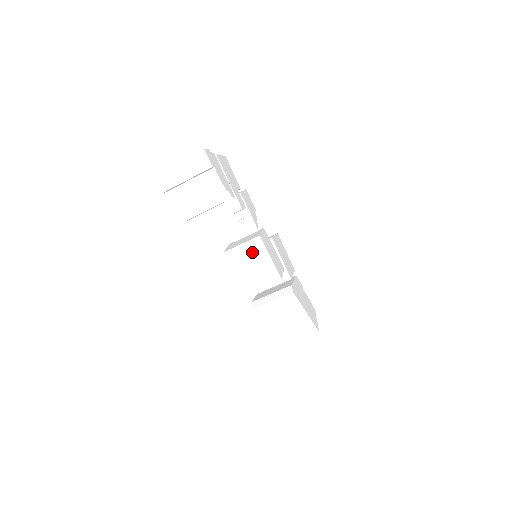
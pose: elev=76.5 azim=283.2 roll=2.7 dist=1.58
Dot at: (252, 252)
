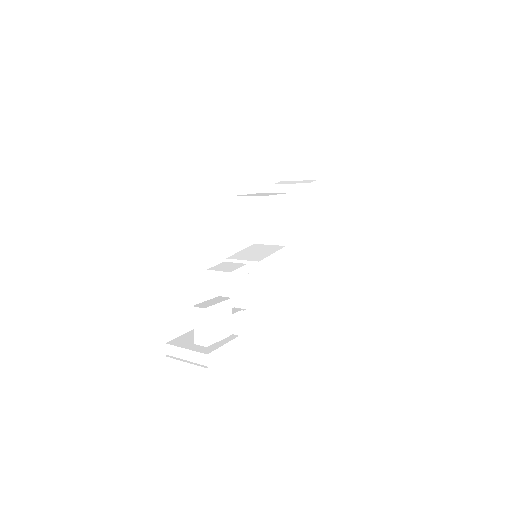
Dot at: occluded
